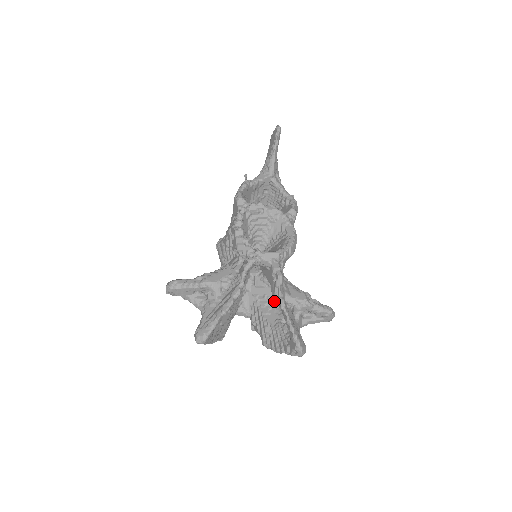
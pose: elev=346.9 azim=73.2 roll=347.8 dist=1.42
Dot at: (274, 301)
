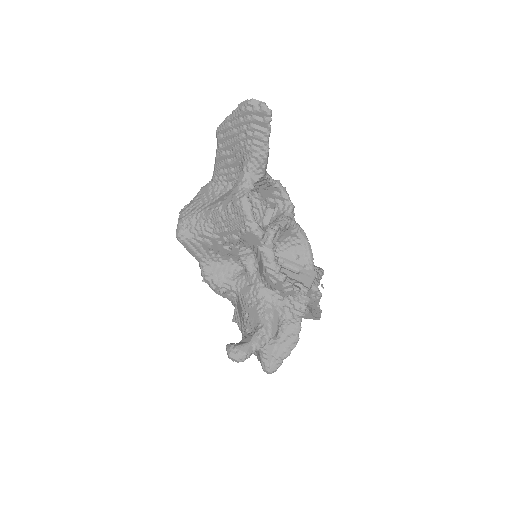
Dot at: occluded
